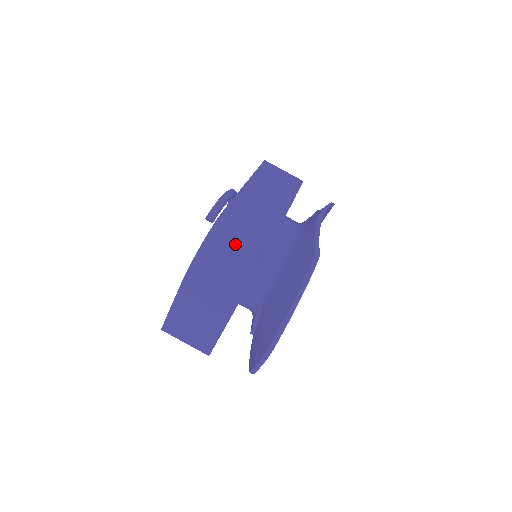
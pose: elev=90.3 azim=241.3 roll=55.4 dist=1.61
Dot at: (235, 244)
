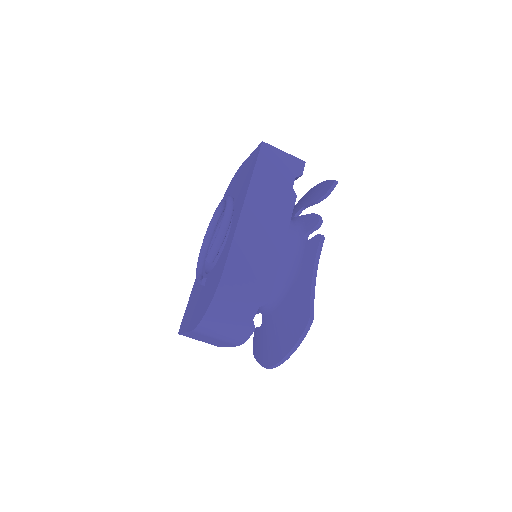
Dot at: (237, 308)
